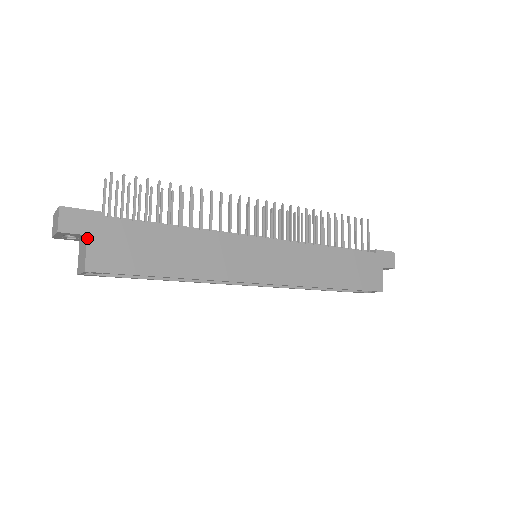
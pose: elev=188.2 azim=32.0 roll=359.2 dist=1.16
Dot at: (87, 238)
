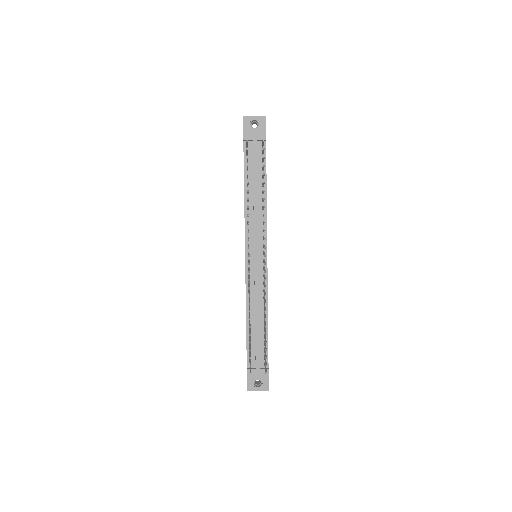
Dot at: occluded
